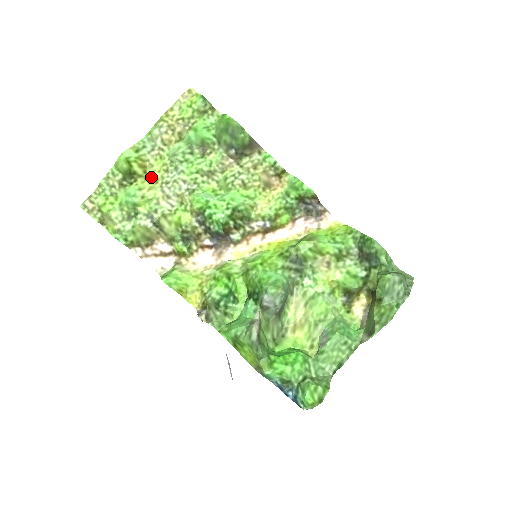
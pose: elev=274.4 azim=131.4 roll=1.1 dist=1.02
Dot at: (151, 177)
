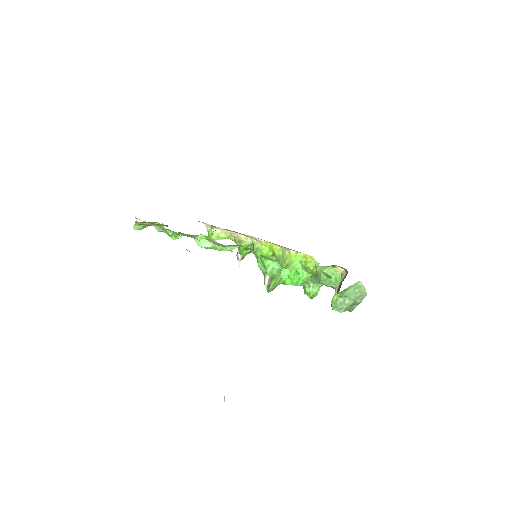
Dot at: occluded
